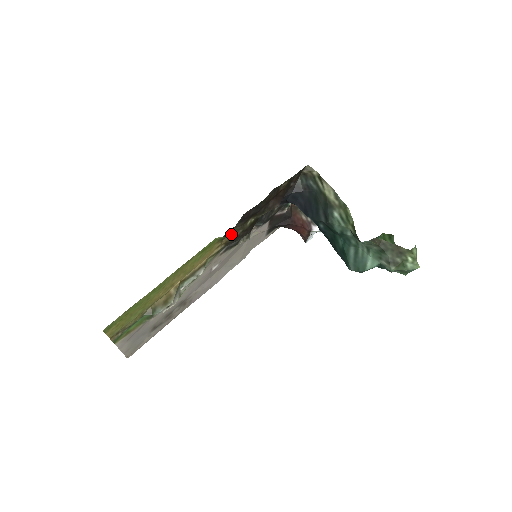
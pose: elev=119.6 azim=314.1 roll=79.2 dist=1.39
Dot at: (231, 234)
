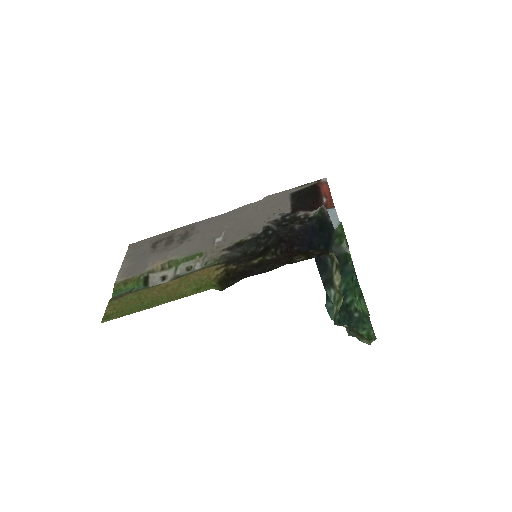
Dot at: (233, 265)
